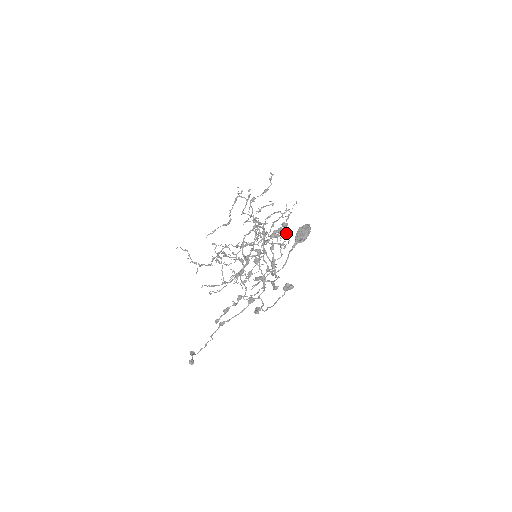
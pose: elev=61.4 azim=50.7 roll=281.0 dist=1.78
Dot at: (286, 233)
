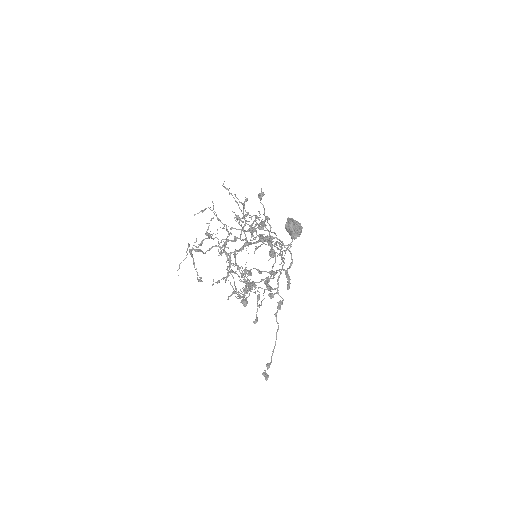
Dot at: occluded
